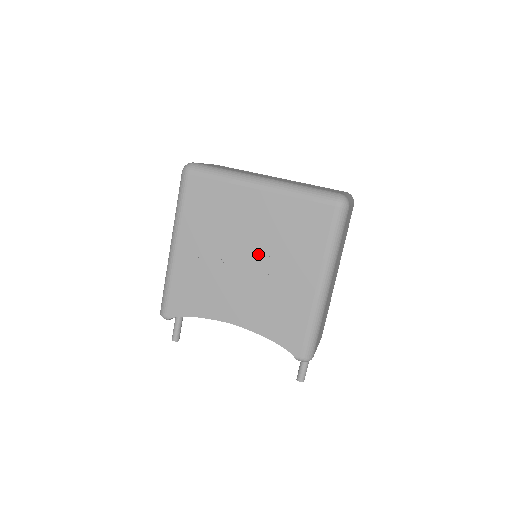
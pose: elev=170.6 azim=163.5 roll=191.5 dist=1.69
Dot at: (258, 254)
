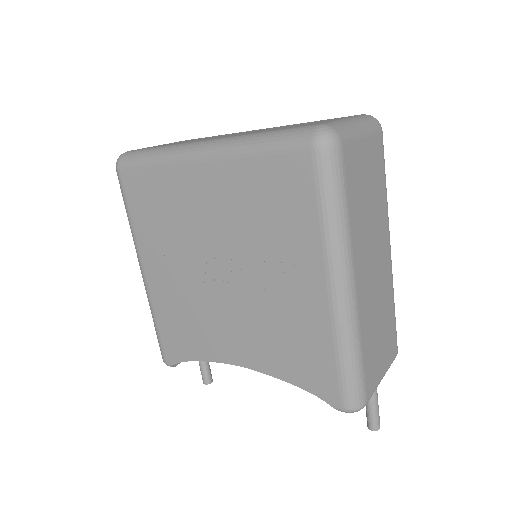
Dot at: (233, 260)
